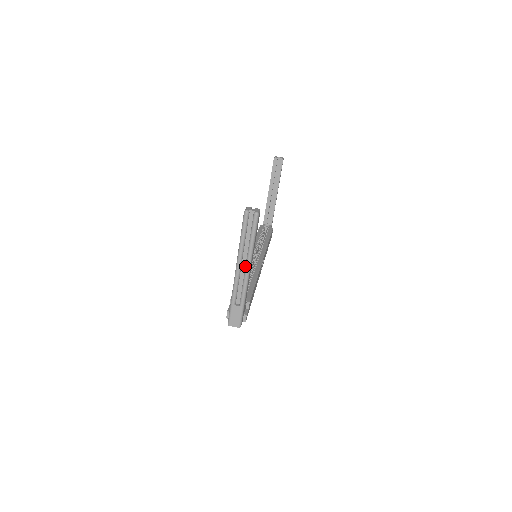
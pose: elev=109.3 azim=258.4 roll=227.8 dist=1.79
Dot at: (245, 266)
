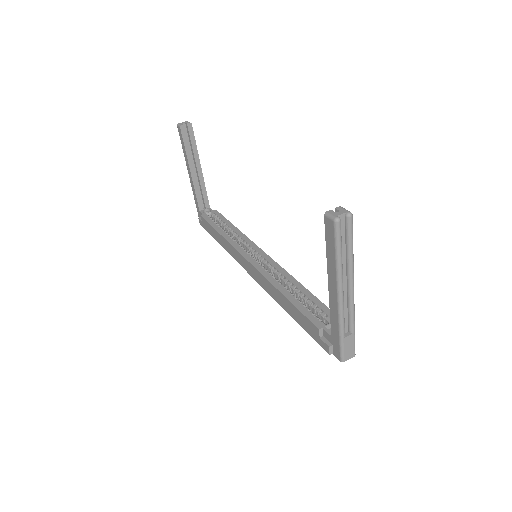
Dot at: (348, 286)
